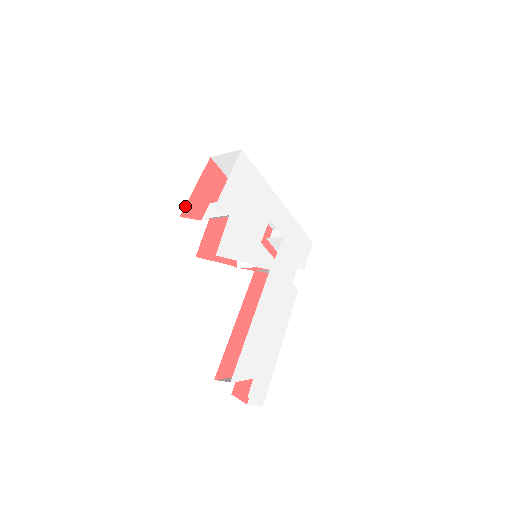
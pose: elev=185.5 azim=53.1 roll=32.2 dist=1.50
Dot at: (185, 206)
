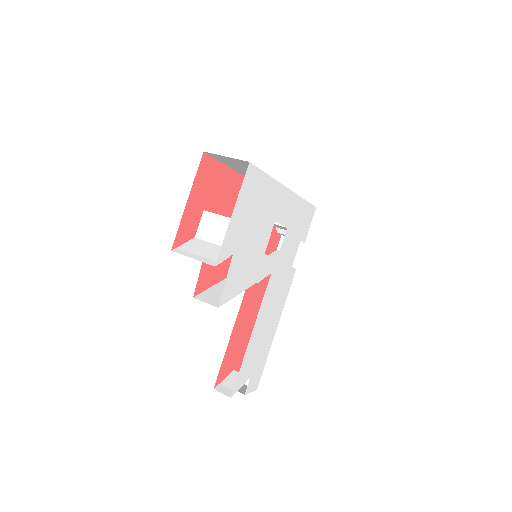
Dot at: (176, 234)
